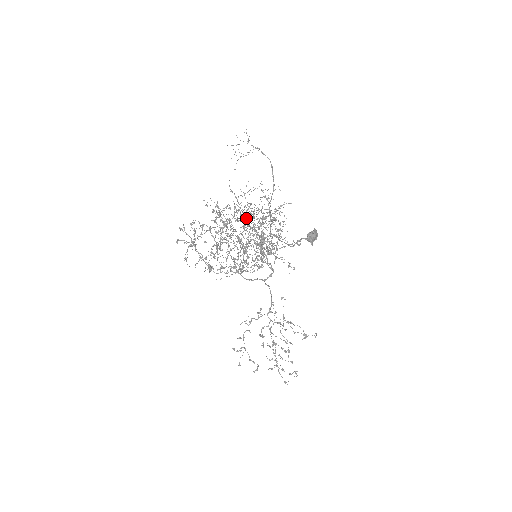
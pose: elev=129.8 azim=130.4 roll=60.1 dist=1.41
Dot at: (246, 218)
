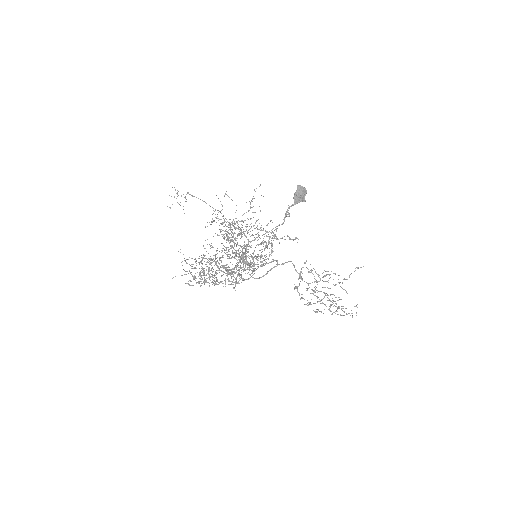
Dot at: (215, 256)
